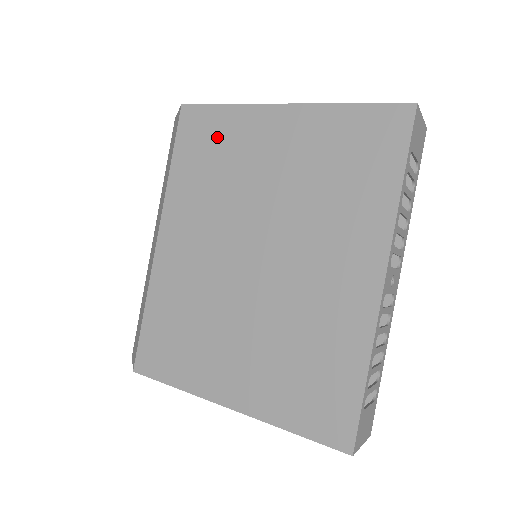
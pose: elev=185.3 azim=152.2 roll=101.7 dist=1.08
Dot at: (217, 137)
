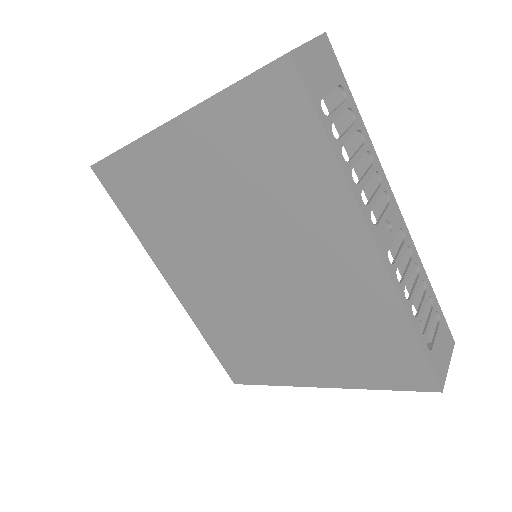
Dot at: (141, 183)
